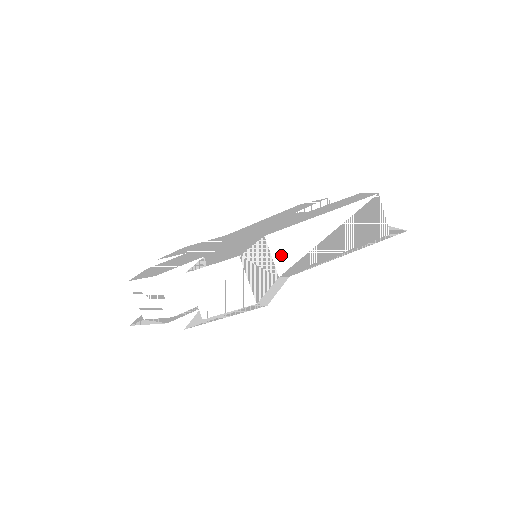
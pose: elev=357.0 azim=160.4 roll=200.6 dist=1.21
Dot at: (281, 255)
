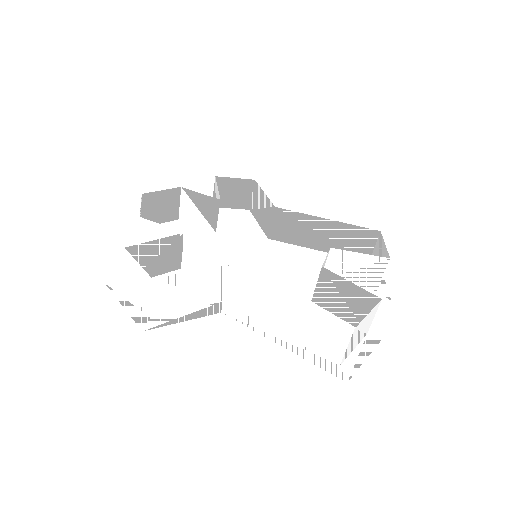
Dot at: (234, 289)
